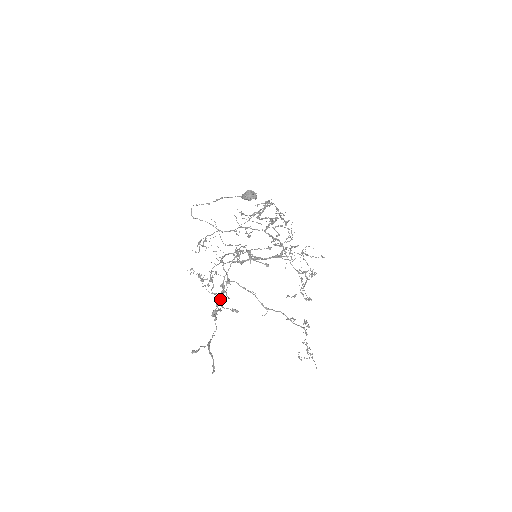
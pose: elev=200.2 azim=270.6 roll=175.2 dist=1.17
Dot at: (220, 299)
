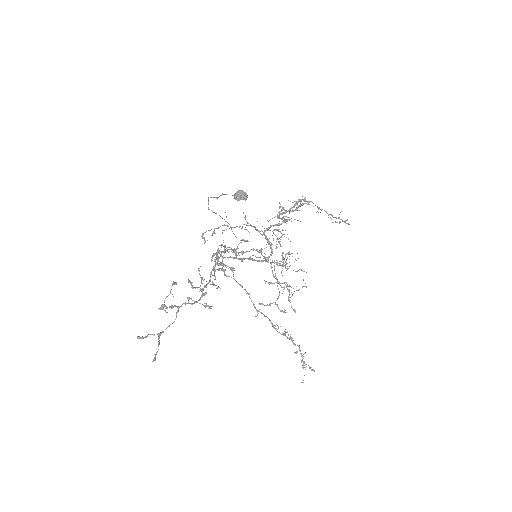
Dot at: occluded
